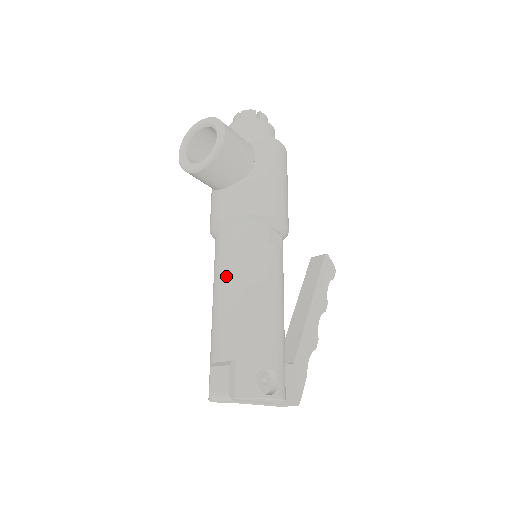
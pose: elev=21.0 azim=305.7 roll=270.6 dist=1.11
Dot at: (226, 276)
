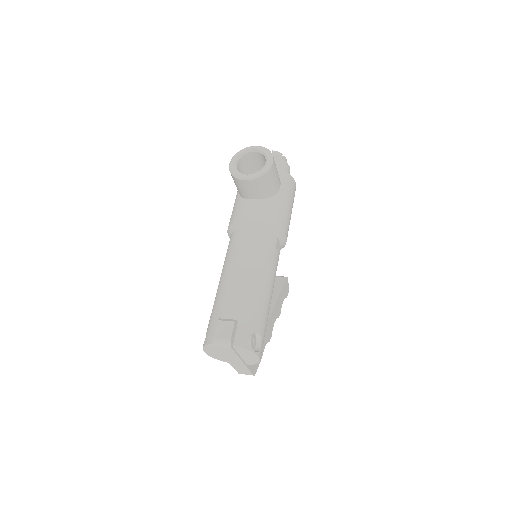
Dot at: (241, 260)
